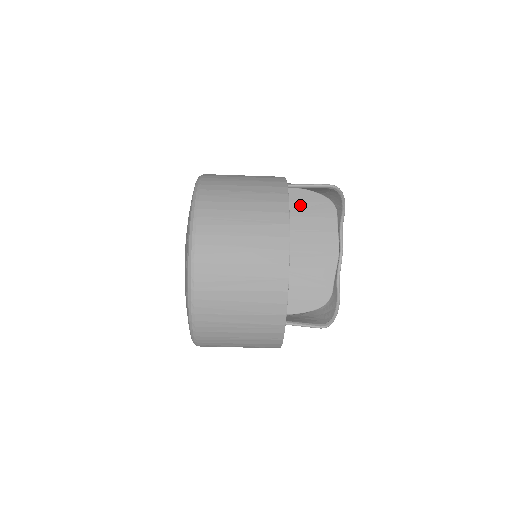
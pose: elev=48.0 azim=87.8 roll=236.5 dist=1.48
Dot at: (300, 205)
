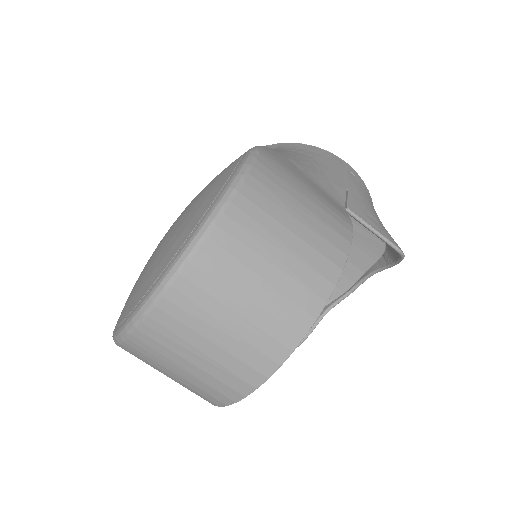
Dot at: occluded
